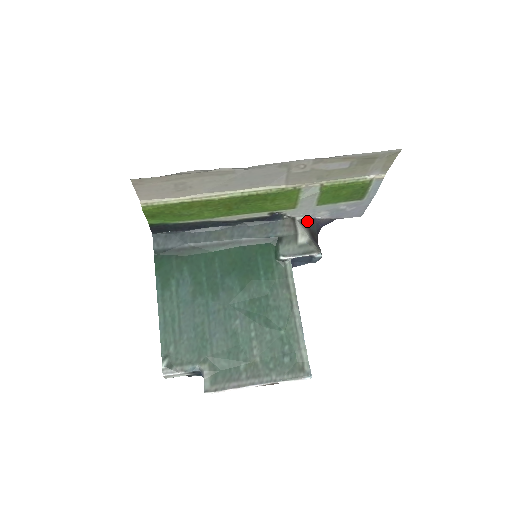
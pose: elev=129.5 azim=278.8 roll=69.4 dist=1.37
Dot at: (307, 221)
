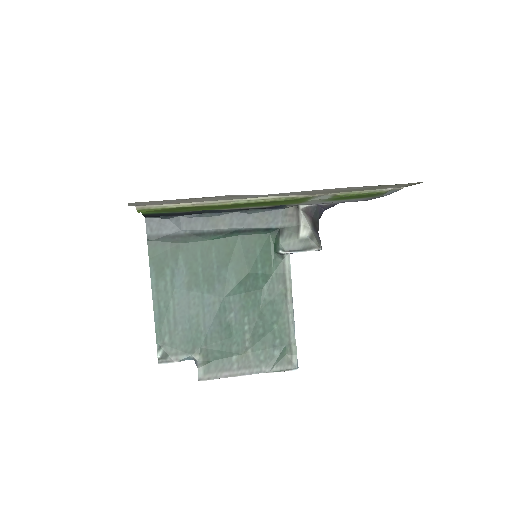
Dot at: (311, 209)
